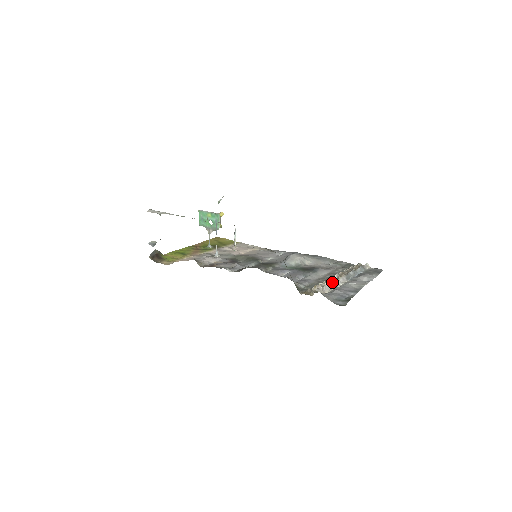
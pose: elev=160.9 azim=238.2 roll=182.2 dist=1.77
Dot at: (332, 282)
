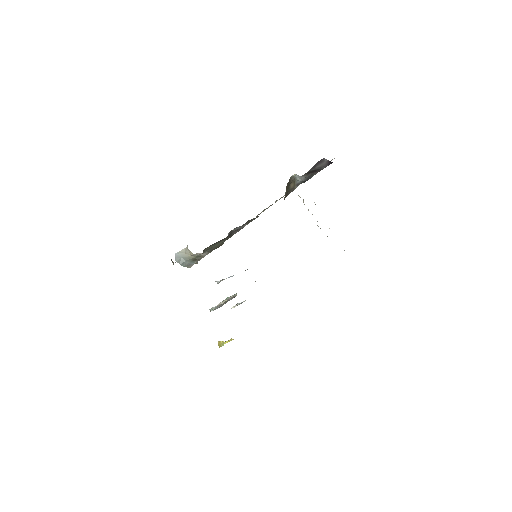
Dot at: occluded
